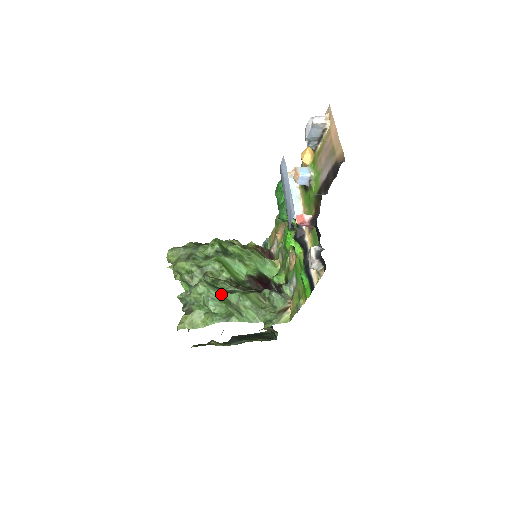
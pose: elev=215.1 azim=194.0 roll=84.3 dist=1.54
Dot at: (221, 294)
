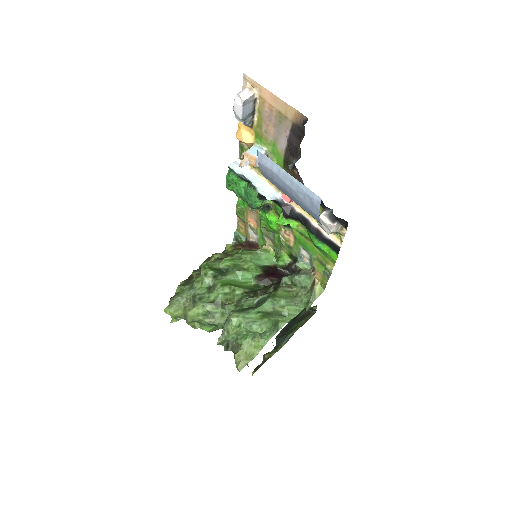
Dot at: (256, 312)
